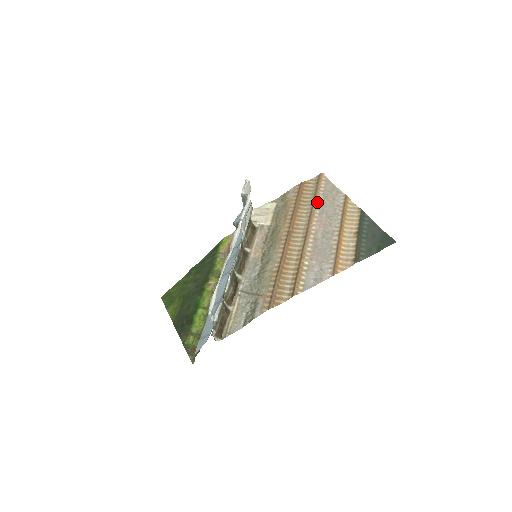
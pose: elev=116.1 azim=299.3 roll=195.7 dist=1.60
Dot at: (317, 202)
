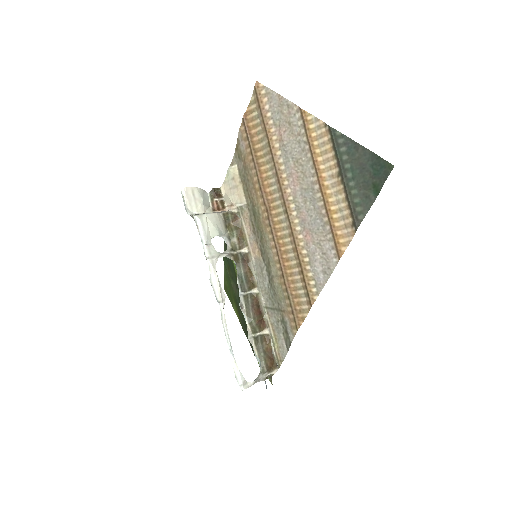
Dot at: (273, 144)
